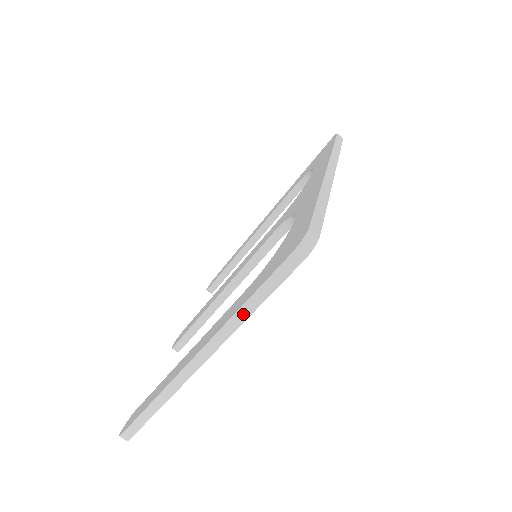
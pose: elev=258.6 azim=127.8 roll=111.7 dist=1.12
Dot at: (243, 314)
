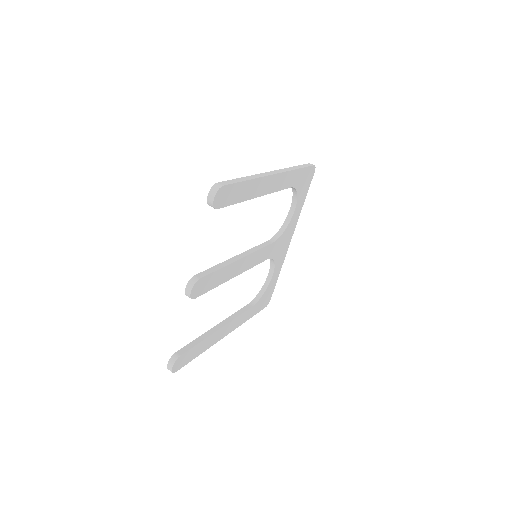
Dot at: (295, 168)
